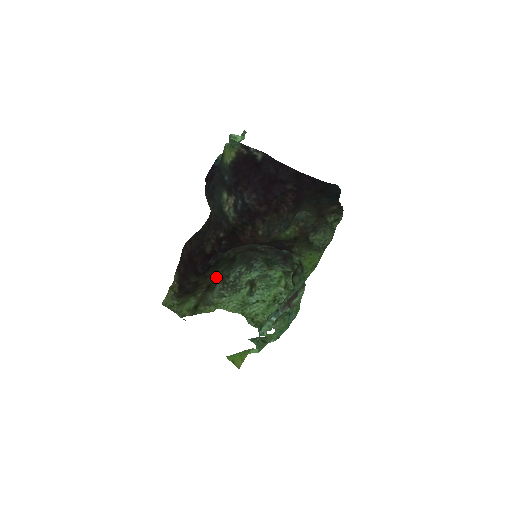
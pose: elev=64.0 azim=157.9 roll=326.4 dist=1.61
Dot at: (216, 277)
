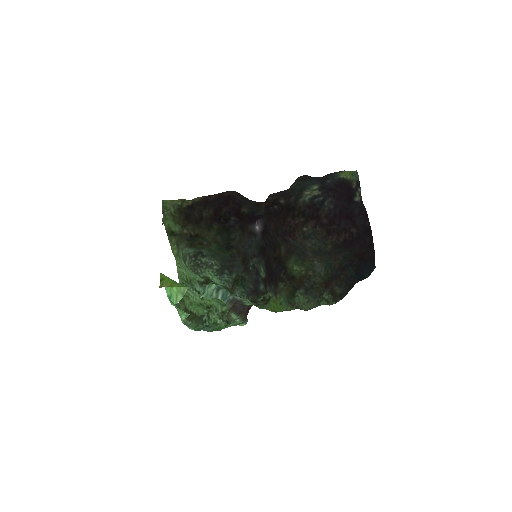
Dot at: (209, 238)
